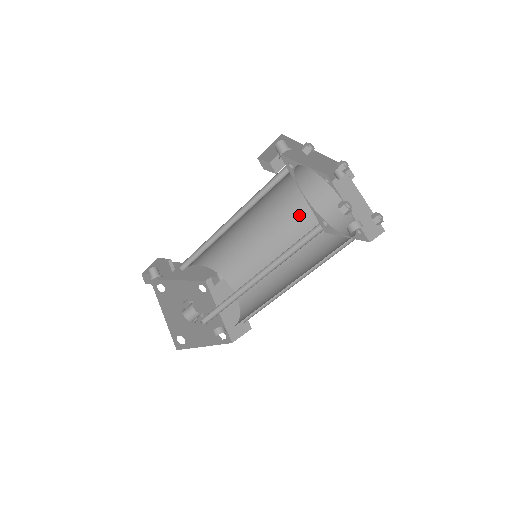
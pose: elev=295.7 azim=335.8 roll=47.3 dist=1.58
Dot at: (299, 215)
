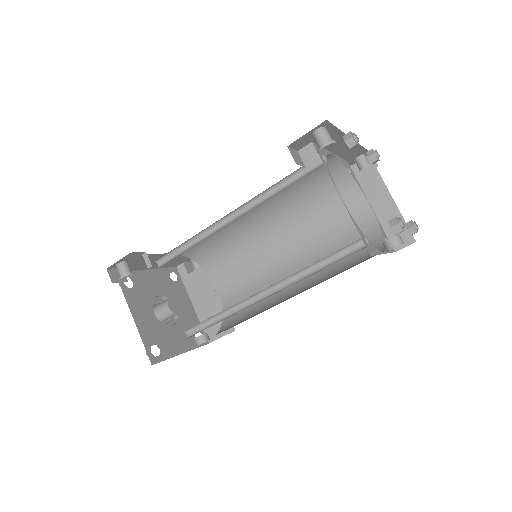
Dot at: (308, 207)
